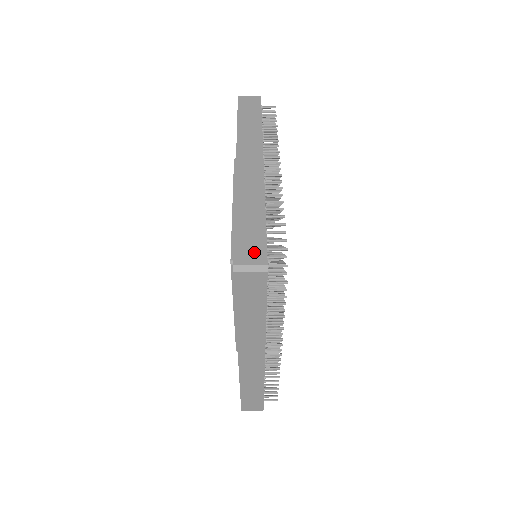
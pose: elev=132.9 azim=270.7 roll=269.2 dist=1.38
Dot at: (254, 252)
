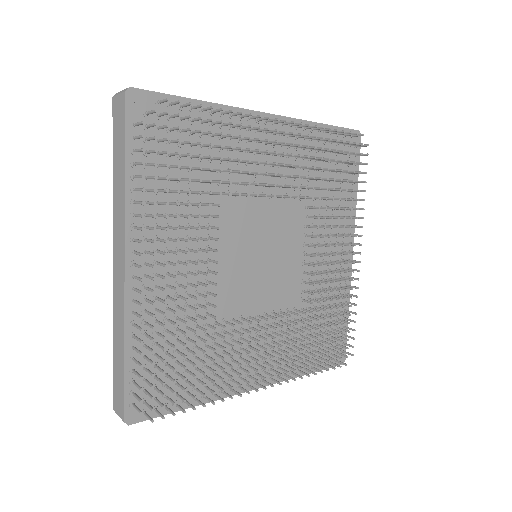
Dot at: occluded
